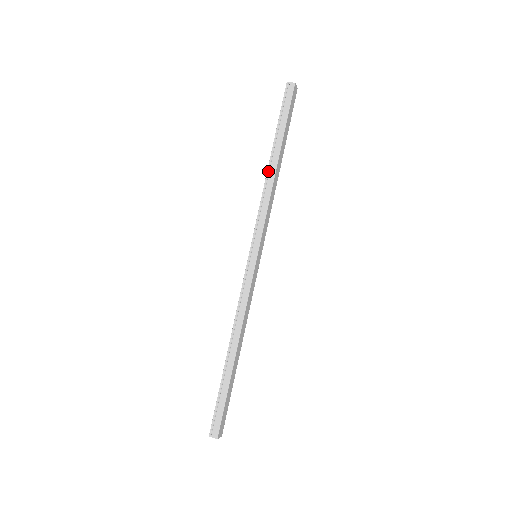
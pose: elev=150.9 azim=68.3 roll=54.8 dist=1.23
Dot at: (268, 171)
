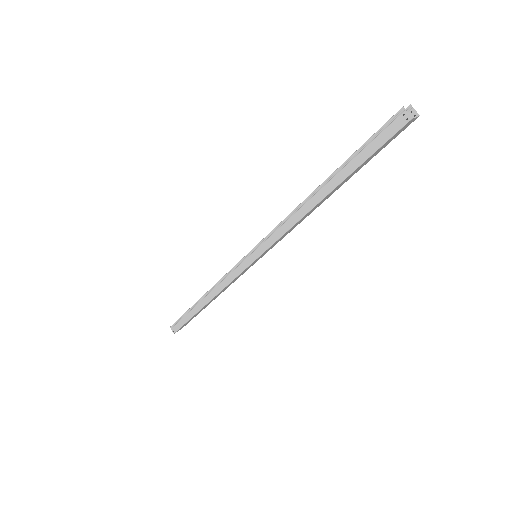
Dot at: (308, 198)
